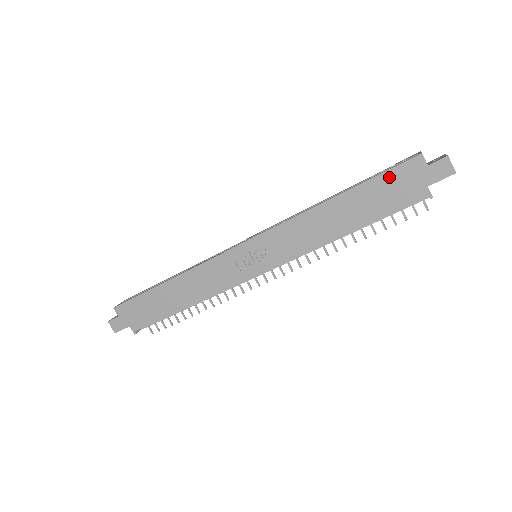
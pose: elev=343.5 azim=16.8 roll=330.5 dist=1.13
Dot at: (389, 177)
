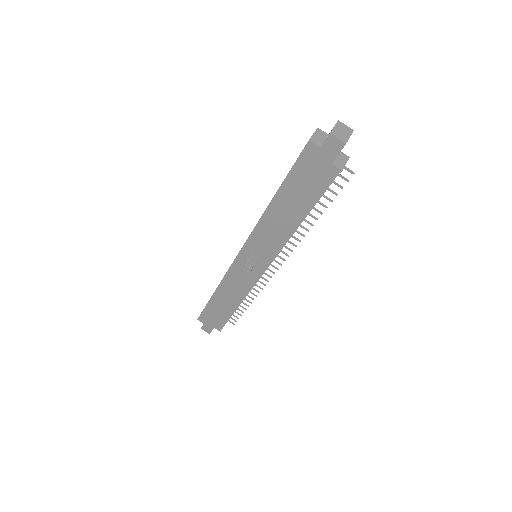
Dot at: (298, 169)
